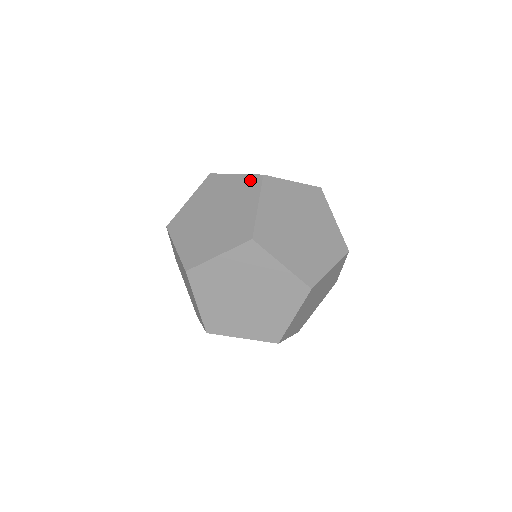
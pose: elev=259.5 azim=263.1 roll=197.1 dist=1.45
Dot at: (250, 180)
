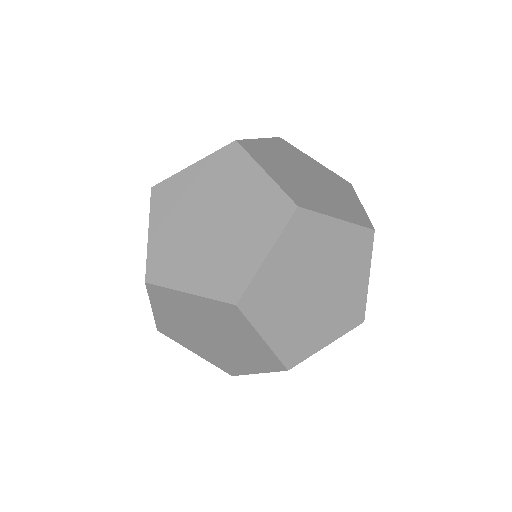
Dot at: (221, 308)
